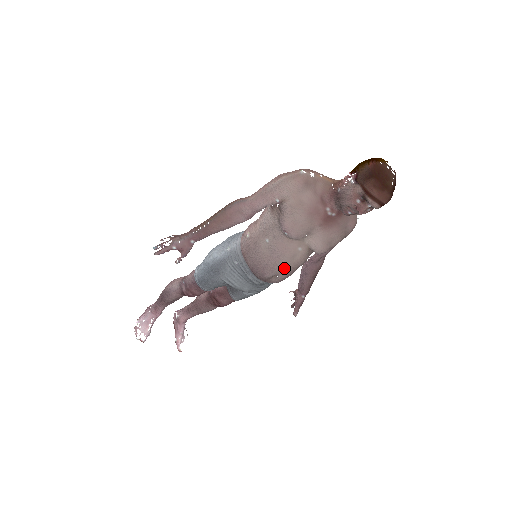
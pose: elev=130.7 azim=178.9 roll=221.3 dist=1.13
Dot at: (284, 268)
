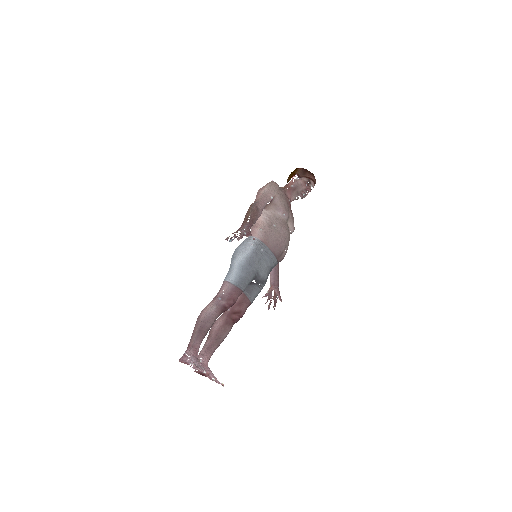
Dot at: (288, 241)
